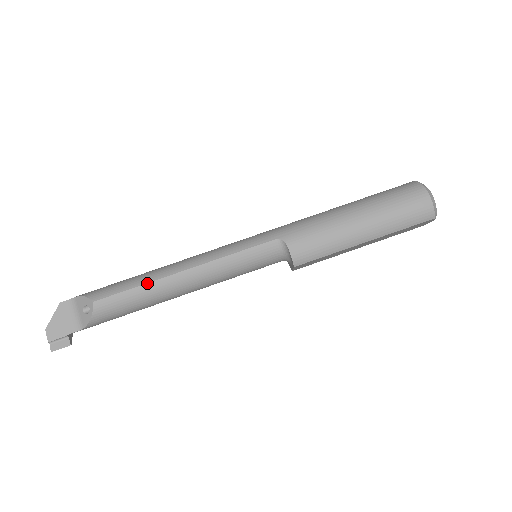
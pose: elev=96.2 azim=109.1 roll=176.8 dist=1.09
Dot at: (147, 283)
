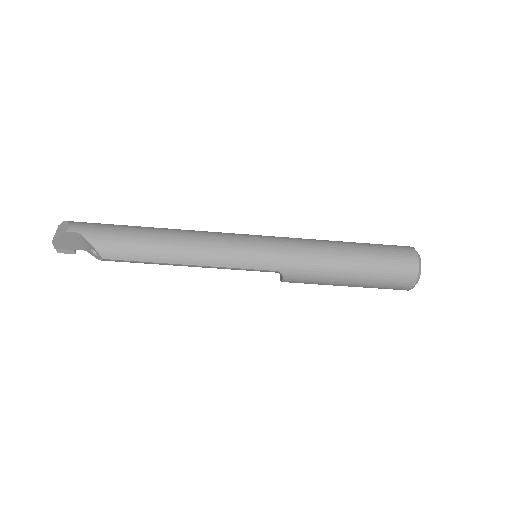
Dot at: (155, 262)
